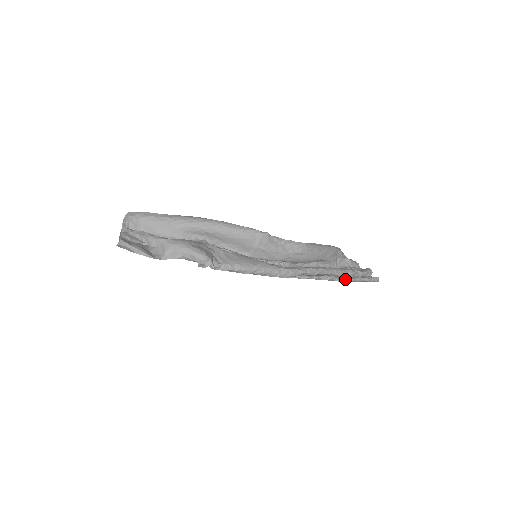
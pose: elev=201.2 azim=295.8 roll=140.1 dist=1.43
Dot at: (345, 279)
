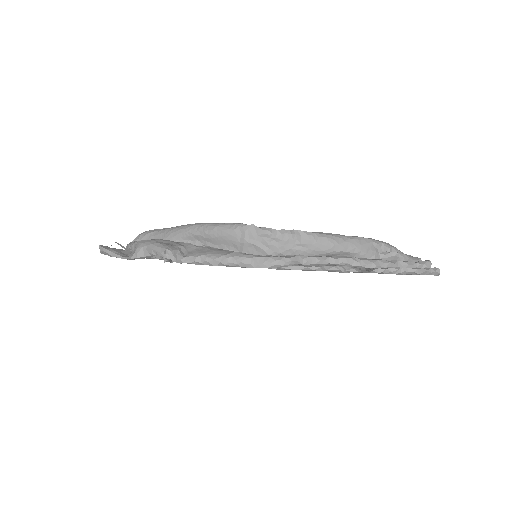
Dot at: (370, 270)
